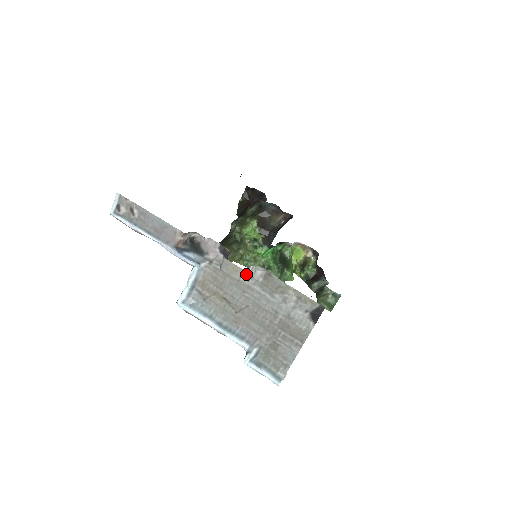
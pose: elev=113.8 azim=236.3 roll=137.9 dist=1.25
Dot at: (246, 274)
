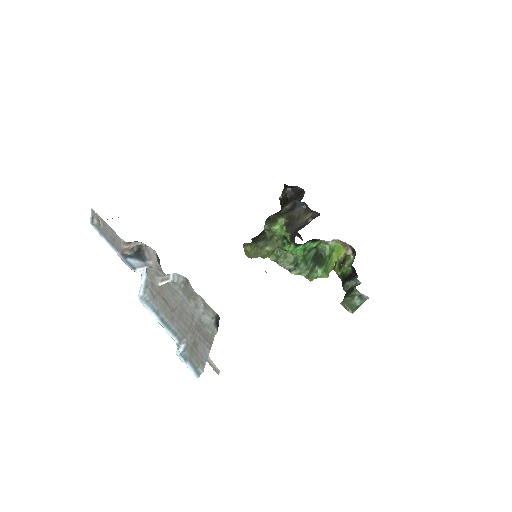
Dot at: (167, 280)
